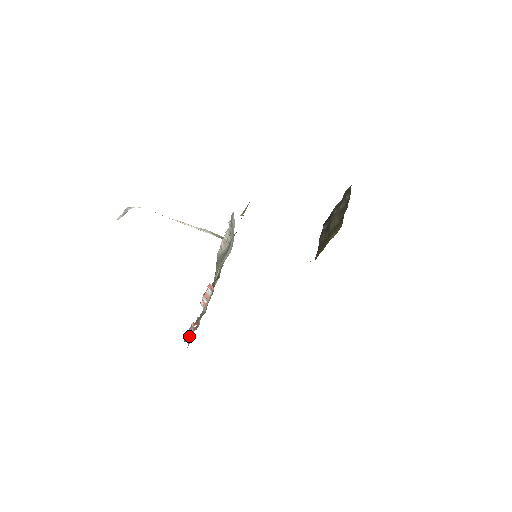
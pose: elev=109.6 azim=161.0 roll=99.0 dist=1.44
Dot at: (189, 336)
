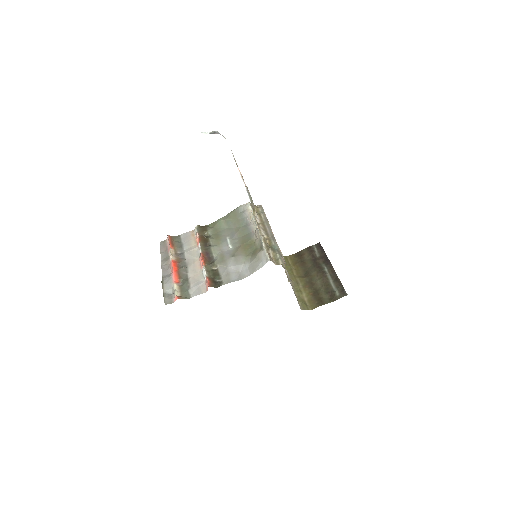
Dot at: (168, 289)
